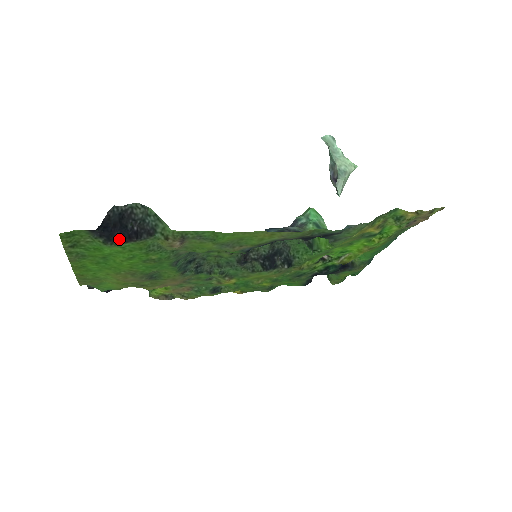
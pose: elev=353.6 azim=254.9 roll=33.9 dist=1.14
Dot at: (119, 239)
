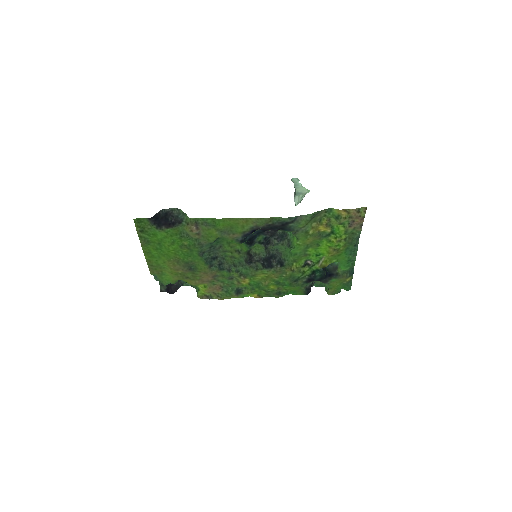
Dot at: (164, 225)
